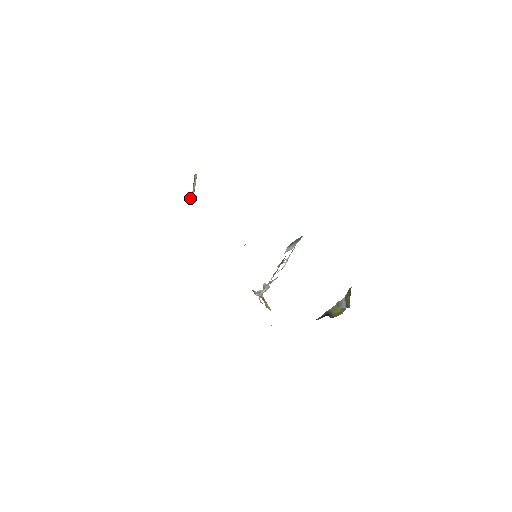
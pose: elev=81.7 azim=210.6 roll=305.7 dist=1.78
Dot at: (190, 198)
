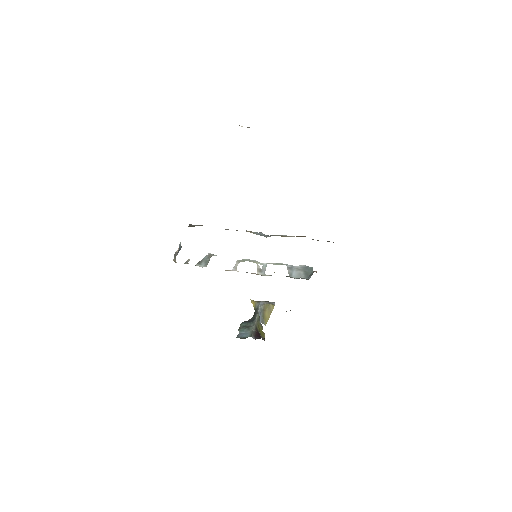
Dot at: occluded
